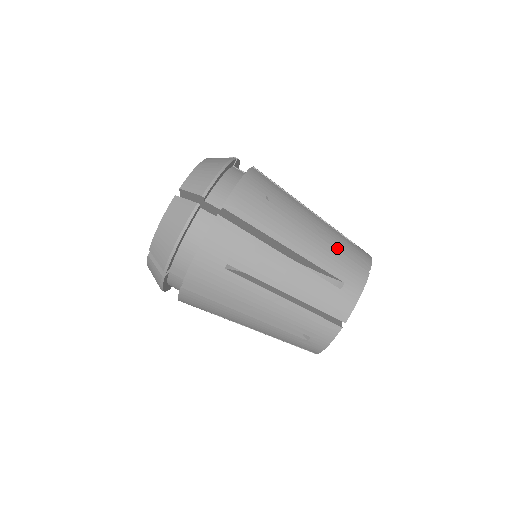
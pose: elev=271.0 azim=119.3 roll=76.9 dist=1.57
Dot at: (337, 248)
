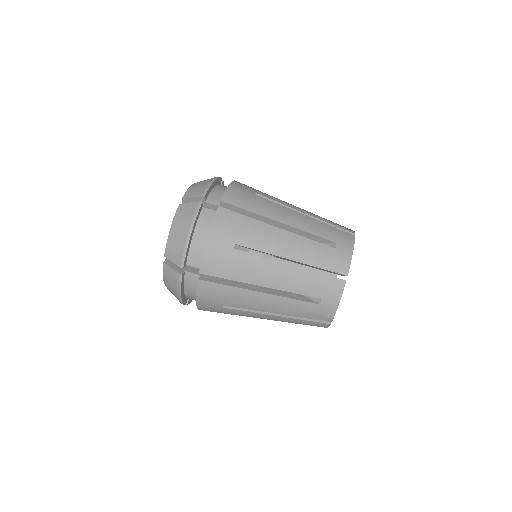
Dot at: (312, 266)
